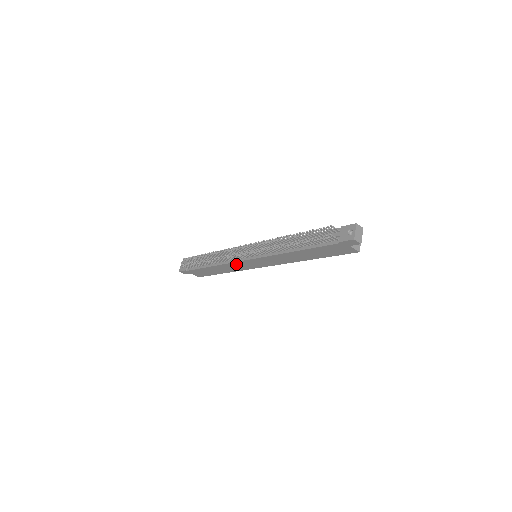
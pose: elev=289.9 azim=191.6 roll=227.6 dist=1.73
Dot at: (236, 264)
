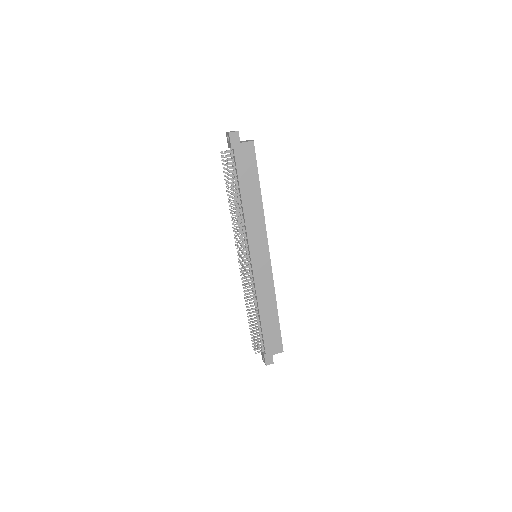
Dot at: (259, 282)
